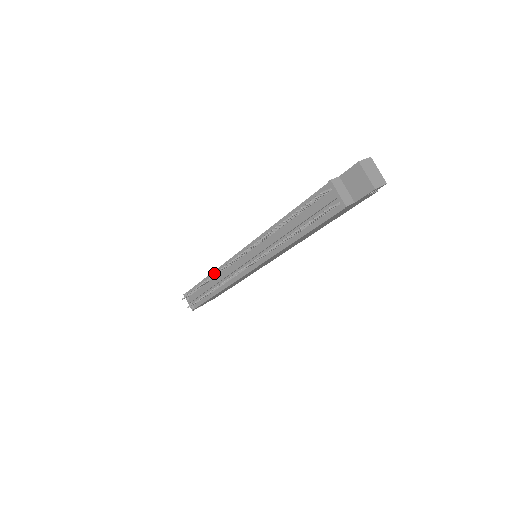
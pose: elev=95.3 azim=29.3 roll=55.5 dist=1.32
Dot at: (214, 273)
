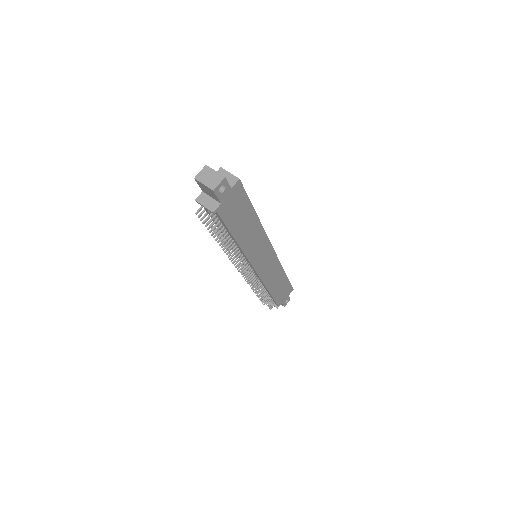
Dot at: occluded
